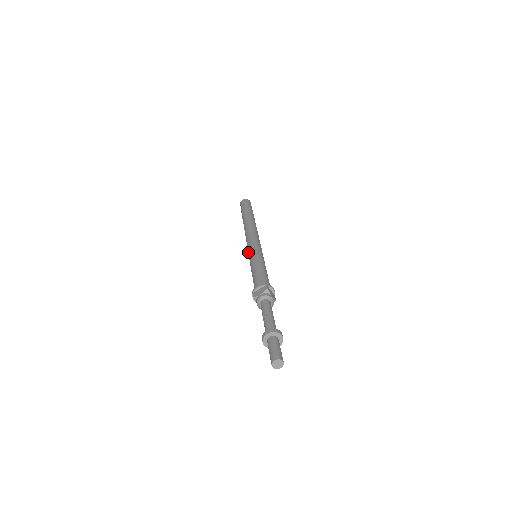
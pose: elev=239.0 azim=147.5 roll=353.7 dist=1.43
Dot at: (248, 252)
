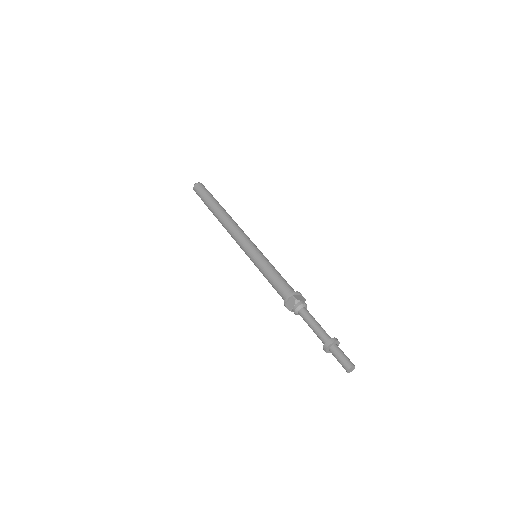
Dot at: (251, 248)
